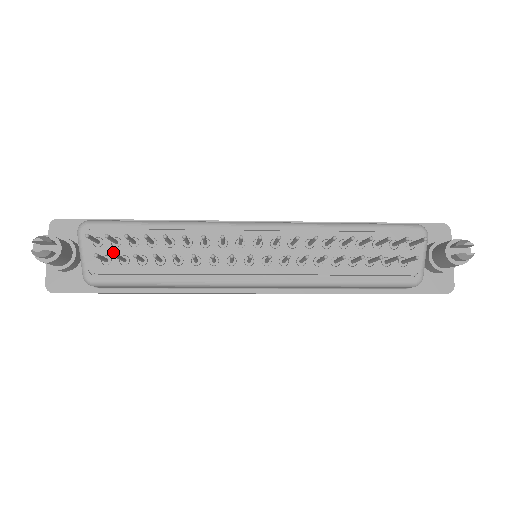
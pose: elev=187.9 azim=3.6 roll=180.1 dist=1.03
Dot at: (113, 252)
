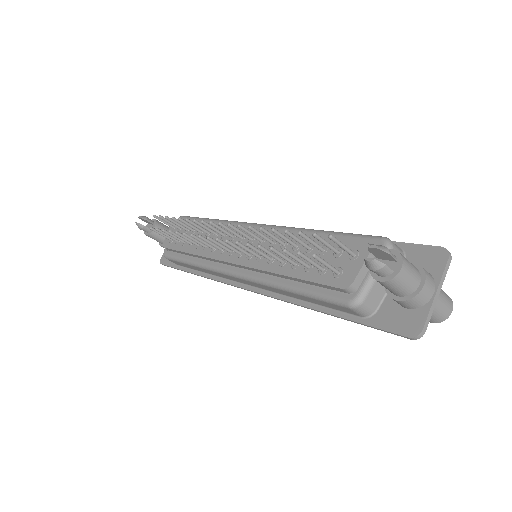
Dot at: occluded
